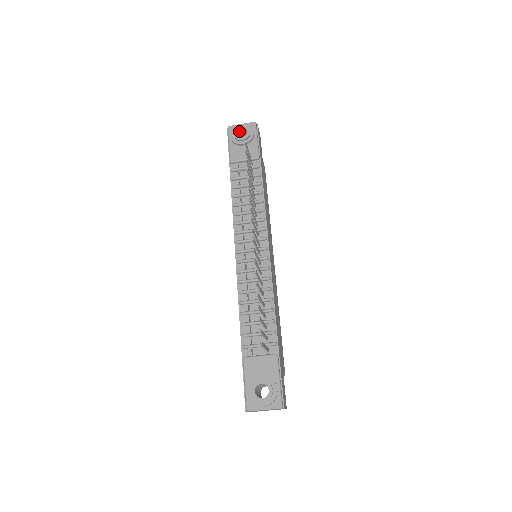
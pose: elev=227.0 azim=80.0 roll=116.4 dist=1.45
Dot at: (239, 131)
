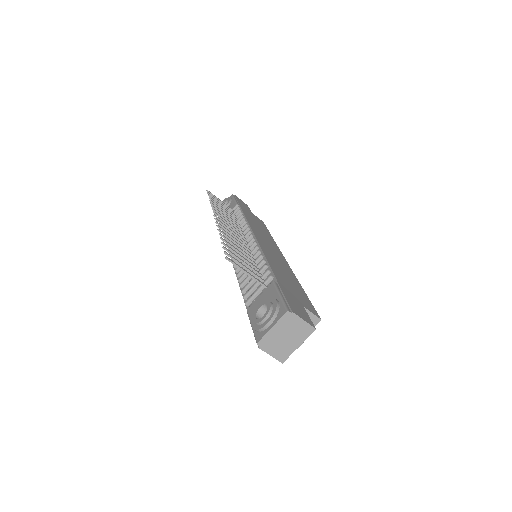
Dot at: occluded
